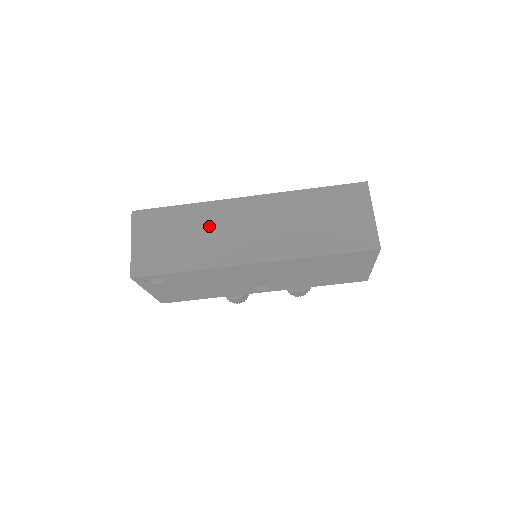
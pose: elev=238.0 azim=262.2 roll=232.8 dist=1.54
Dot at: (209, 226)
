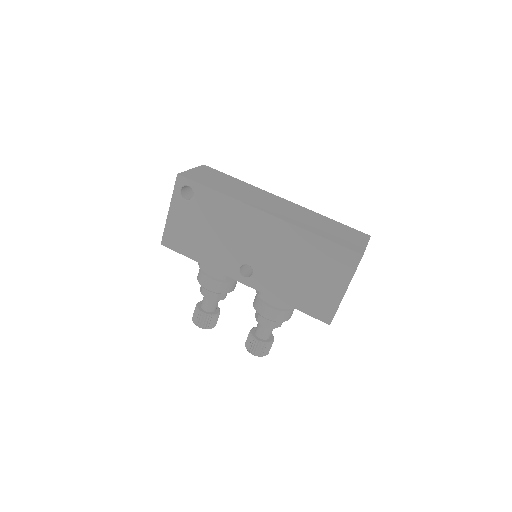
Dot at: (249, 191)
